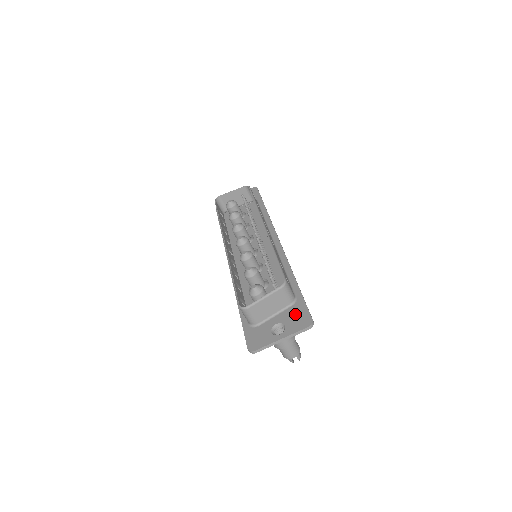
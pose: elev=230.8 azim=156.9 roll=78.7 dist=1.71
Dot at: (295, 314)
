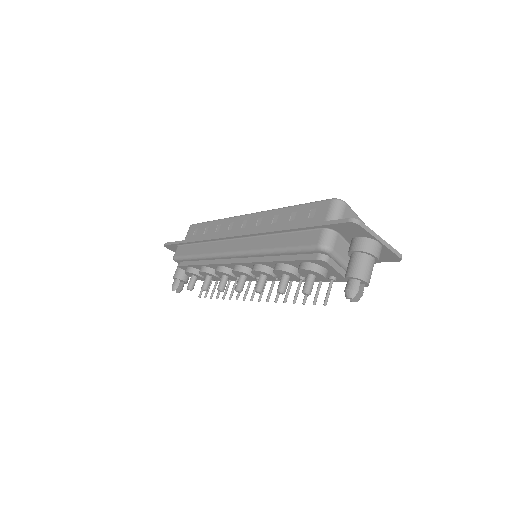
Dot at: occluded
